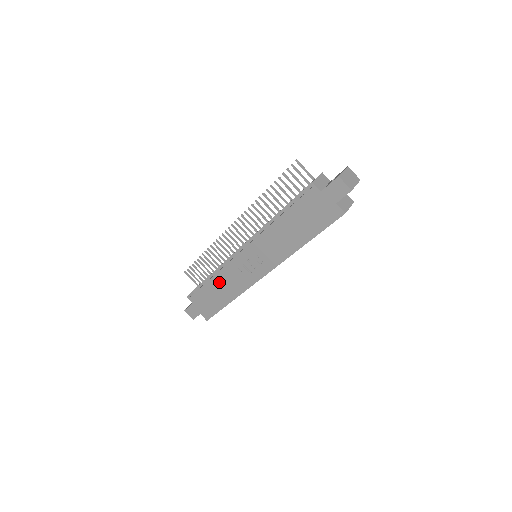
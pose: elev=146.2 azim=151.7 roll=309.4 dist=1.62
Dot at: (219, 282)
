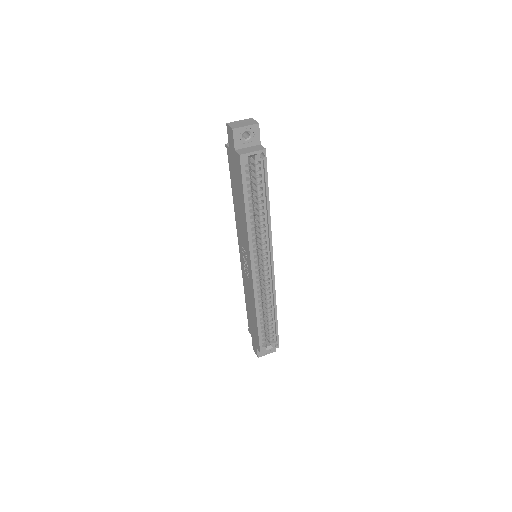
Dot at: (247, 298)
